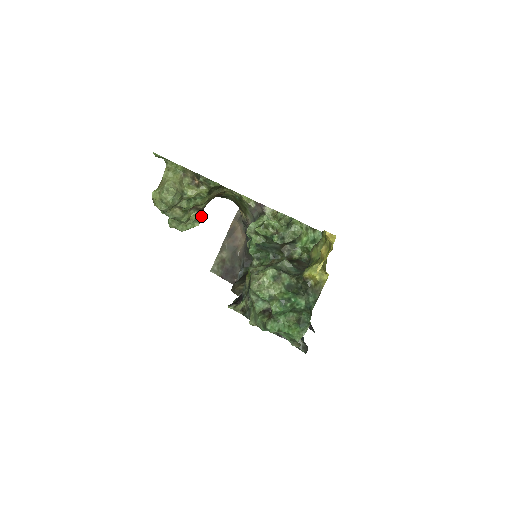
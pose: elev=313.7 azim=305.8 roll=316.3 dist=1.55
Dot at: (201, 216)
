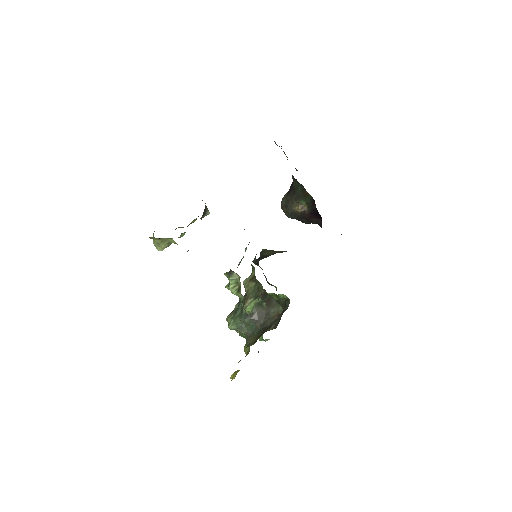
Dot at: (206, 214)
